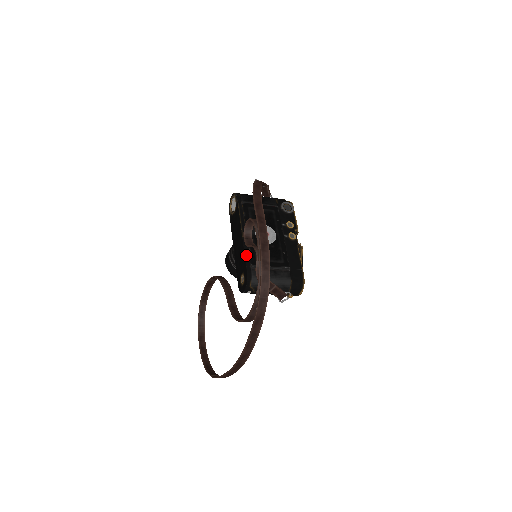
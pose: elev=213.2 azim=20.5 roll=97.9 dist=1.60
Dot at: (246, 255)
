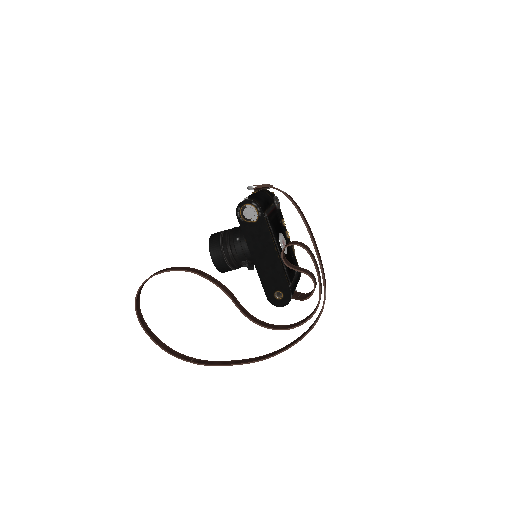
Dot at: (286, 275)
